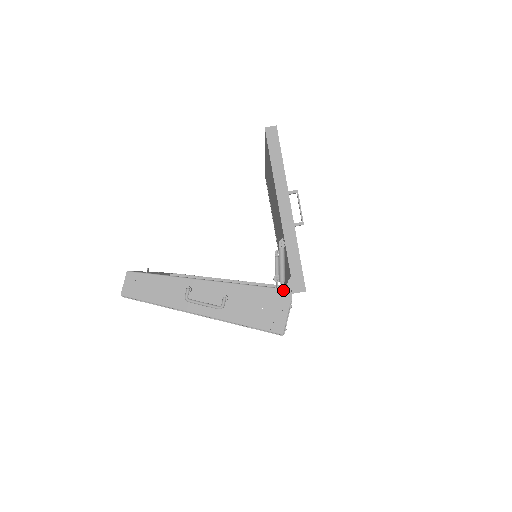
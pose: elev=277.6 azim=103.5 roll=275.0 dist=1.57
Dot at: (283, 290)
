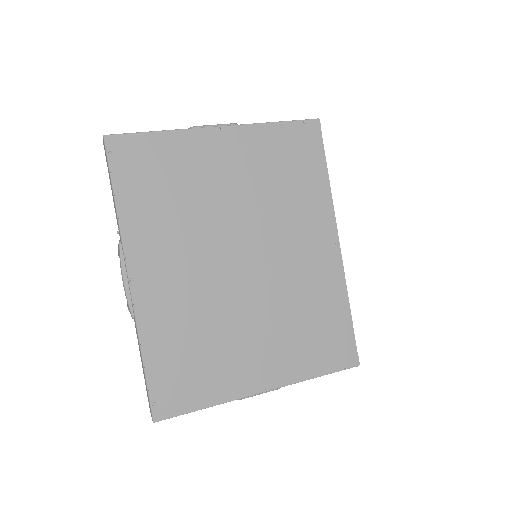
Dot at: occluded
